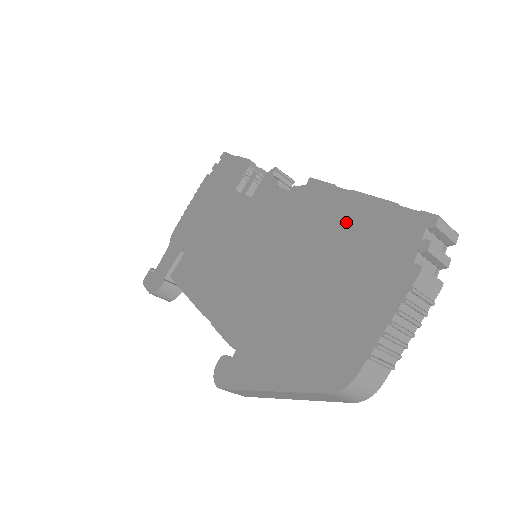
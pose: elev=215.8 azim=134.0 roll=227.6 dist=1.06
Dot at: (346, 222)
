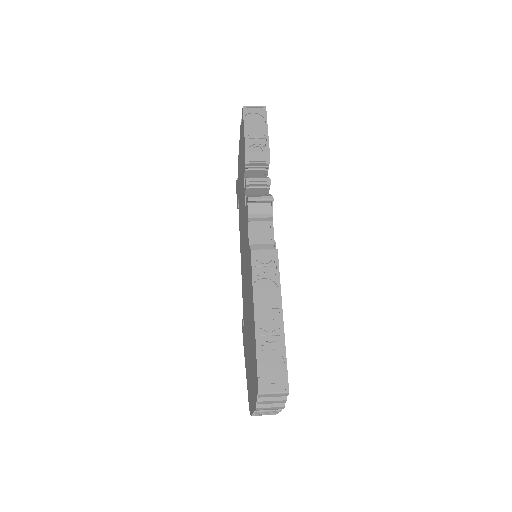
Dot at: (252, 325)
